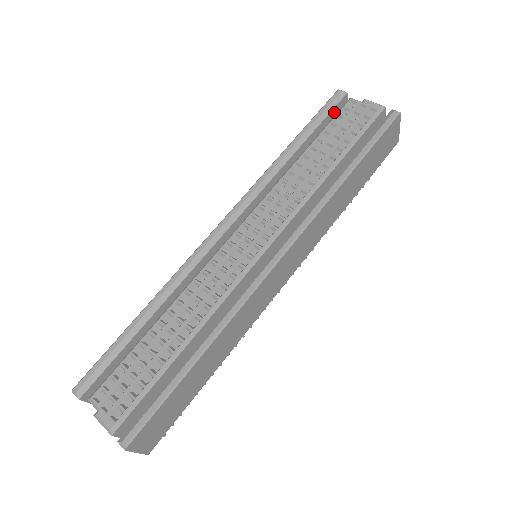
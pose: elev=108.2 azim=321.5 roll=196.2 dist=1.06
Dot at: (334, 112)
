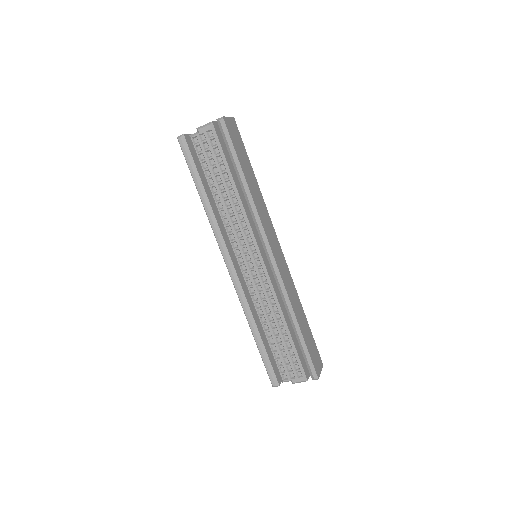
Dot at: (191, 151)
